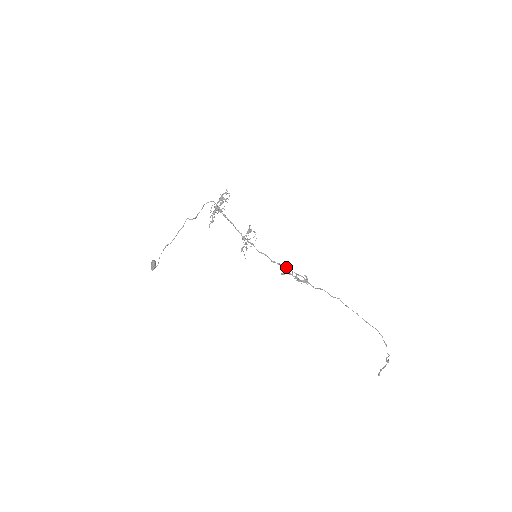
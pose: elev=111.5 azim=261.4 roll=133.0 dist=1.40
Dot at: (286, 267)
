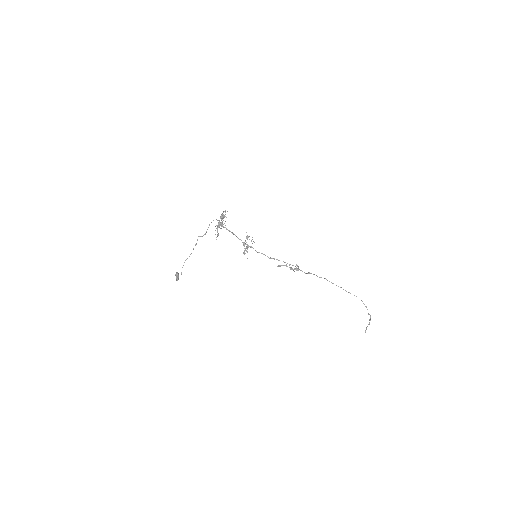
Dot at: occluded
